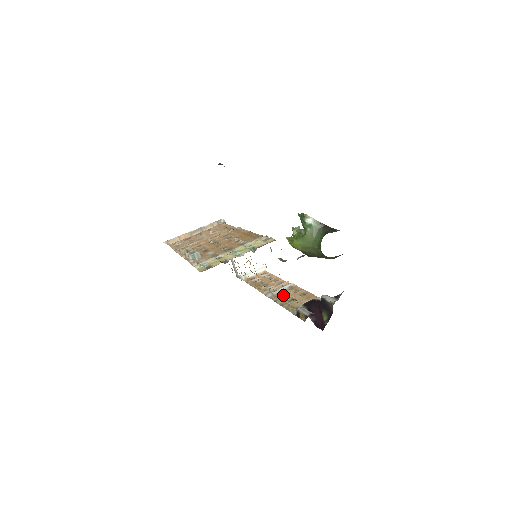
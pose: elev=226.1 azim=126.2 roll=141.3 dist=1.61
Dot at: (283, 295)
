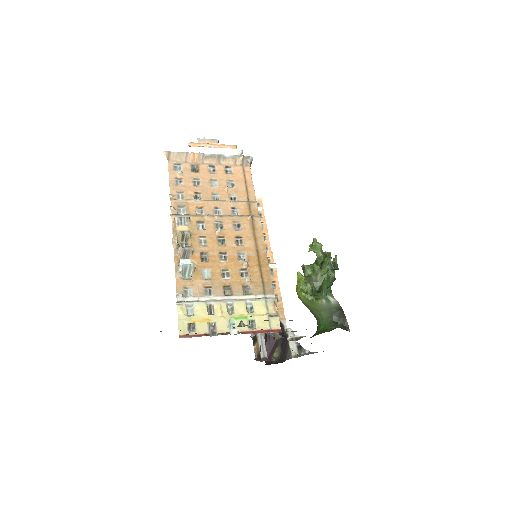
Dot at: occluded
